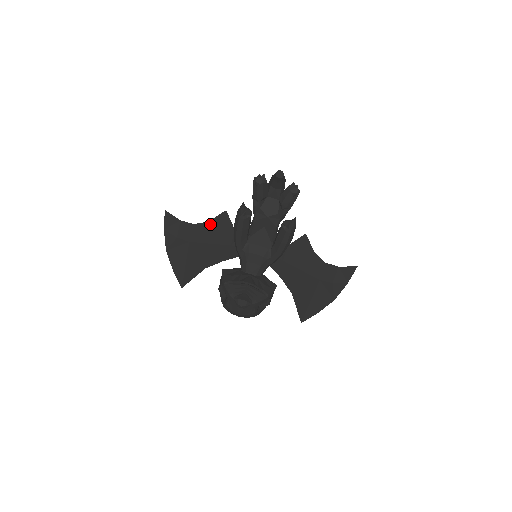
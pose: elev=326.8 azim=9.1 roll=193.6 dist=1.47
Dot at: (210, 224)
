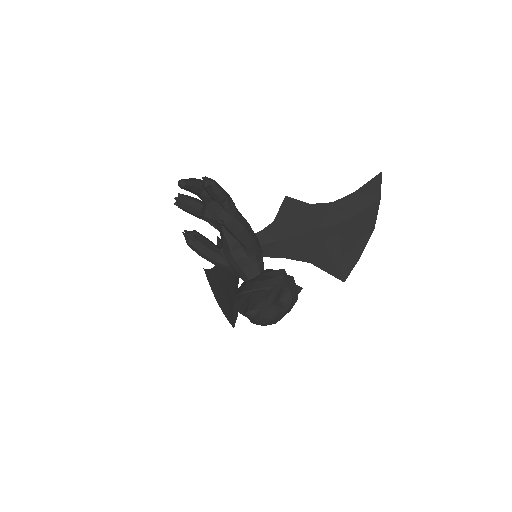
Dot at: occluded
